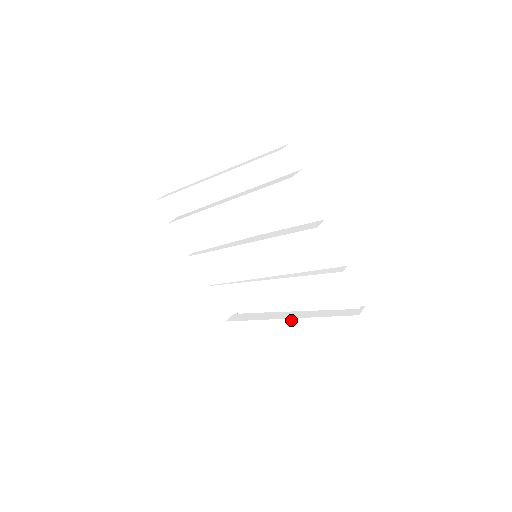
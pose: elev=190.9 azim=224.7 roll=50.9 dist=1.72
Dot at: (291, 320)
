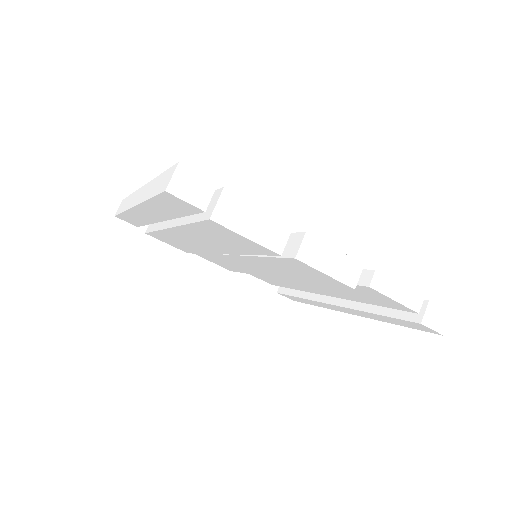
Dot at: (340, 307)
